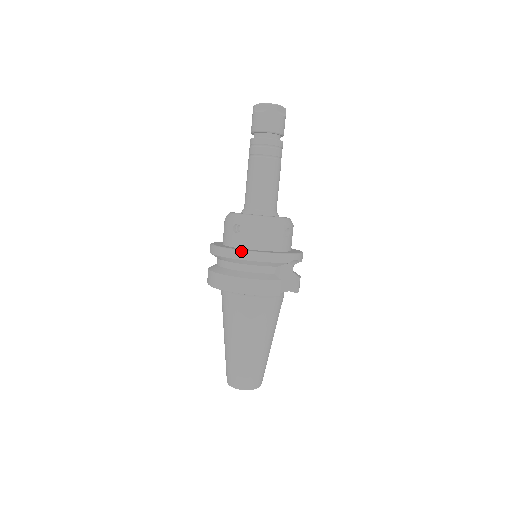
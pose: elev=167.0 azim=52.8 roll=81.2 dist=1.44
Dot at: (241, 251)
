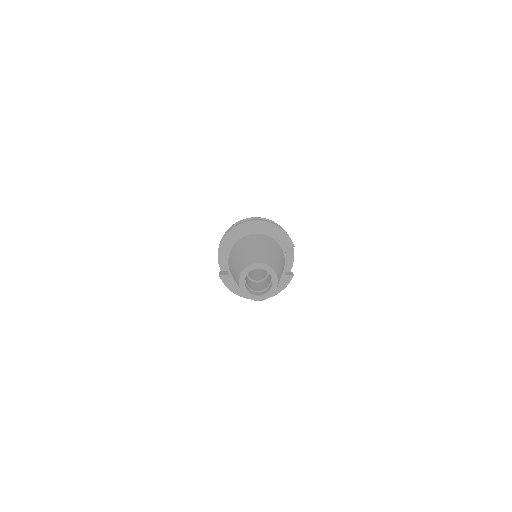
Dot at: occluded
